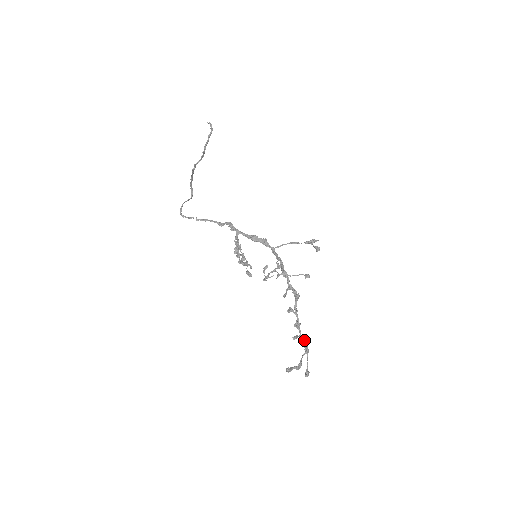
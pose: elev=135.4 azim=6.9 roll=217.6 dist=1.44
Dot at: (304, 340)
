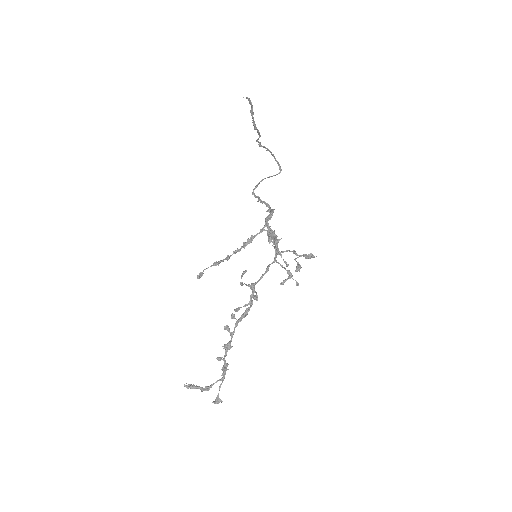
Dot at: (223, 365)
